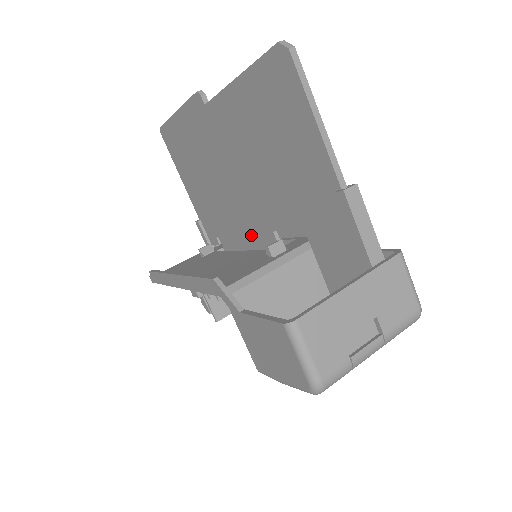
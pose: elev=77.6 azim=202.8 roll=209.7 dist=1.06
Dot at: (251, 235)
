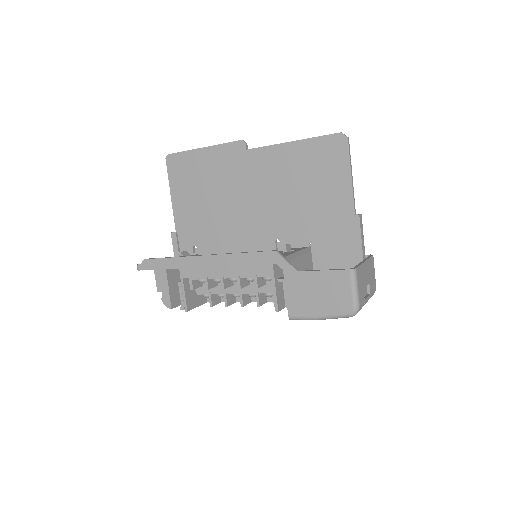
Dot at: (246, 244)
